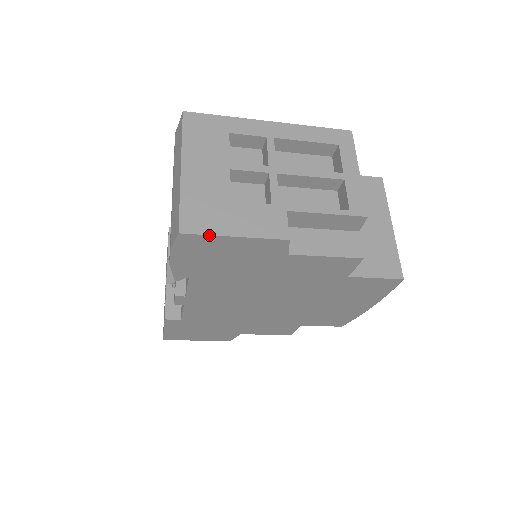
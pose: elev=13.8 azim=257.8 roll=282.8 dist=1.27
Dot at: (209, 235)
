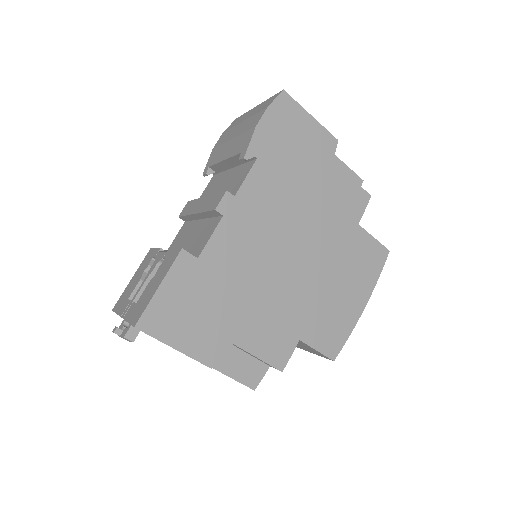
Dot at: (299, 104)
